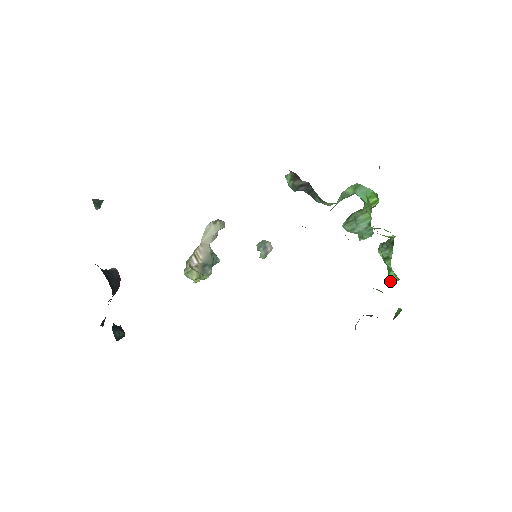
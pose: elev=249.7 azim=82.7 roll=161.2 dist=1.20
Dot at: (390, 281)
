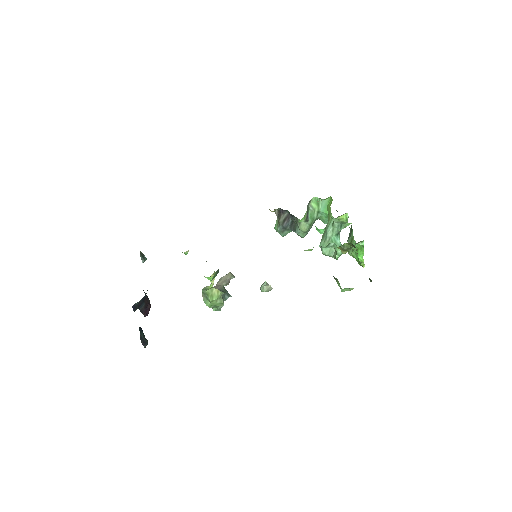
Dot at: (361, 264)
